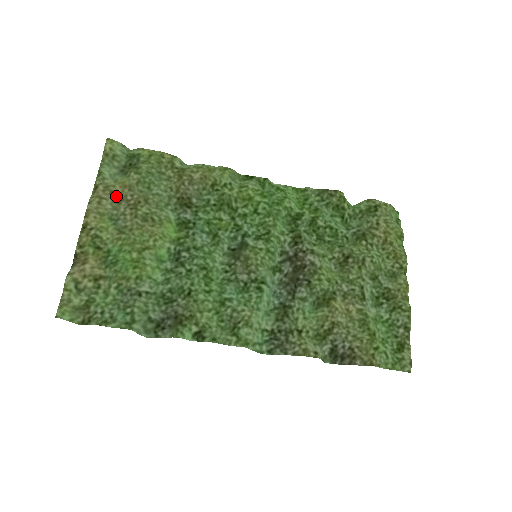
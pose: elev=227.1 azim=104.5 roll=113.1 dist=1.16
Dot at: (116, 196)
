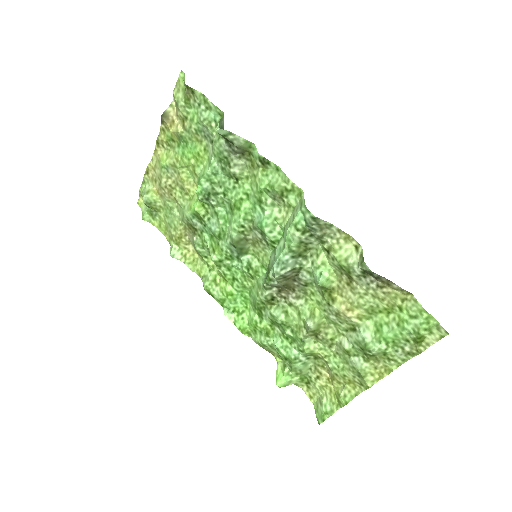
Dot at: (157, 182)
